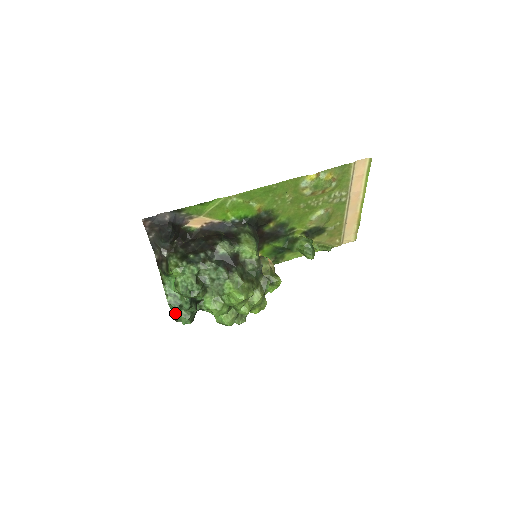
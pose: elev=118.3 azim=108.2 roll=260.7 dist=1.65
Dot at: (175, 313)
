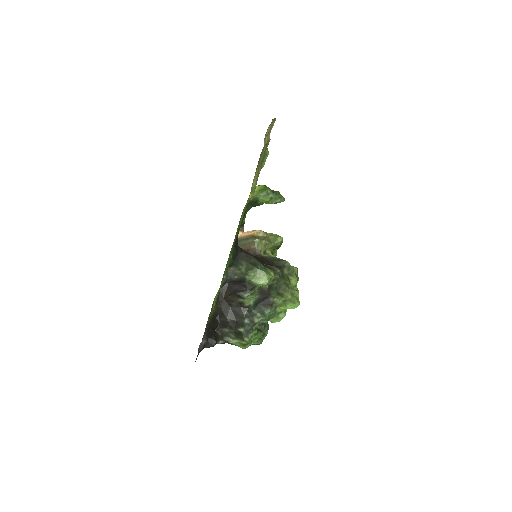
Dot at: occluded
